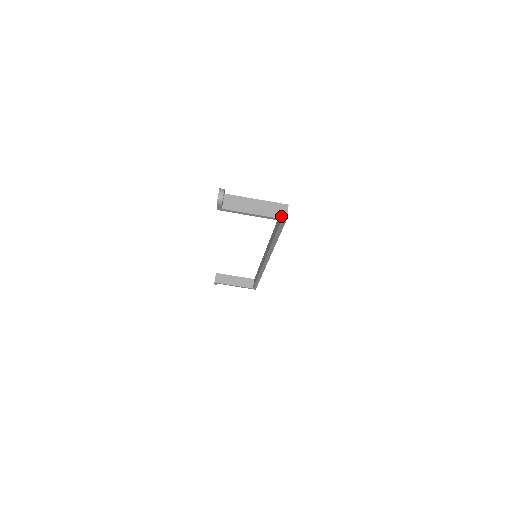
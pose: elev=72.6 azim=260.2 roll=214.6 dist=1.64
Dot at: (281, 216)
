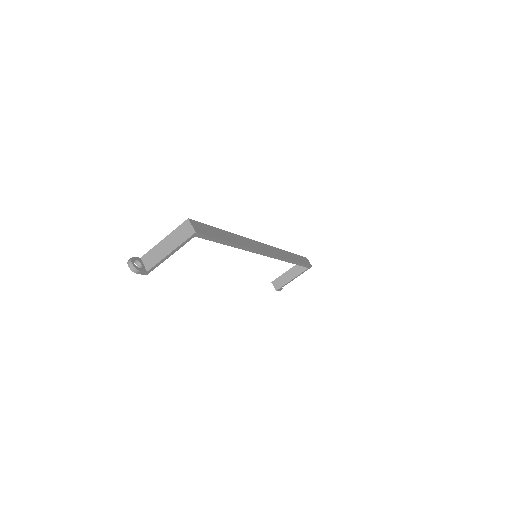
Dot at: (189, 234)
